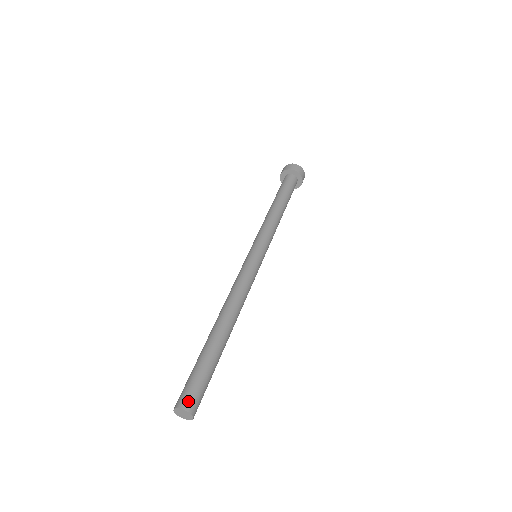
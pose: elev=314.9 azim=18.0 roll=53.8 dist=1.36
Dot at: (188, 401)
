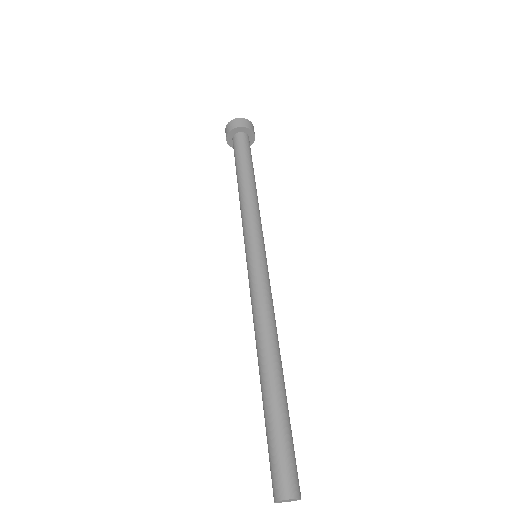
Dot at: (288, 486)
